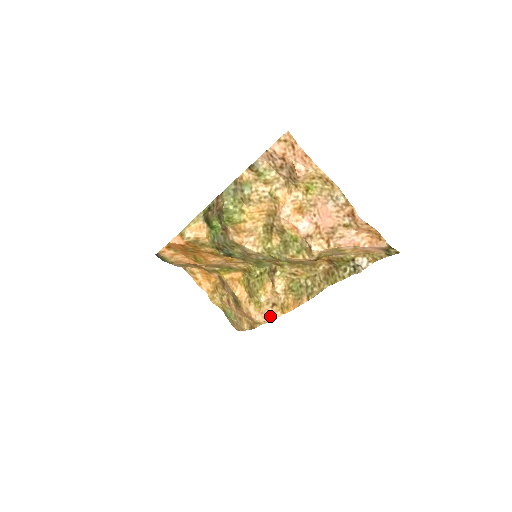
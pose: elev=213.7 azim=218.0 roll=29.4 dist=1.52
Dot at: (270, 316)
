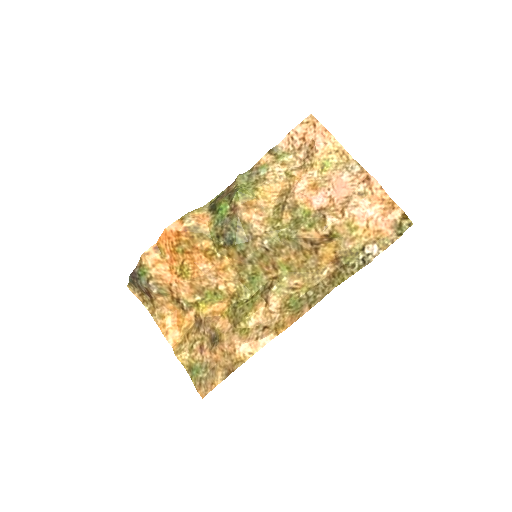
Dot at: (260, 339)
